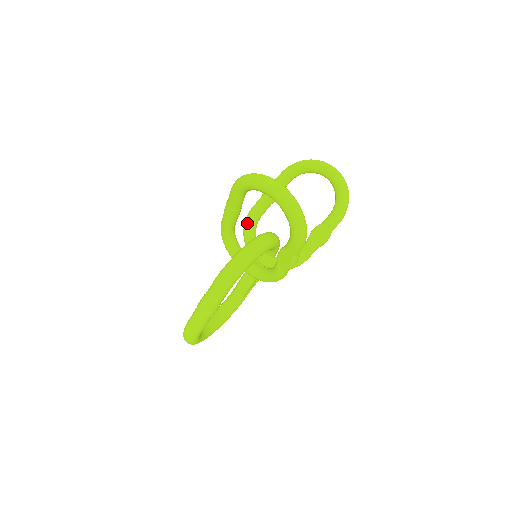
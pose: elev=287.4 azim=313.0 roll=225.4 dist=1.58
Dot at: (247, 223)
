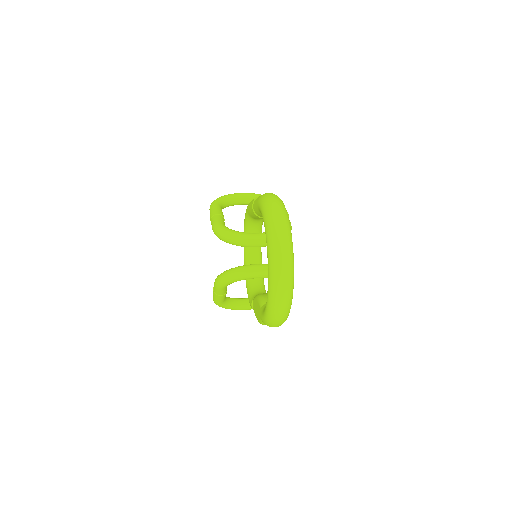
Dot at: occluded
